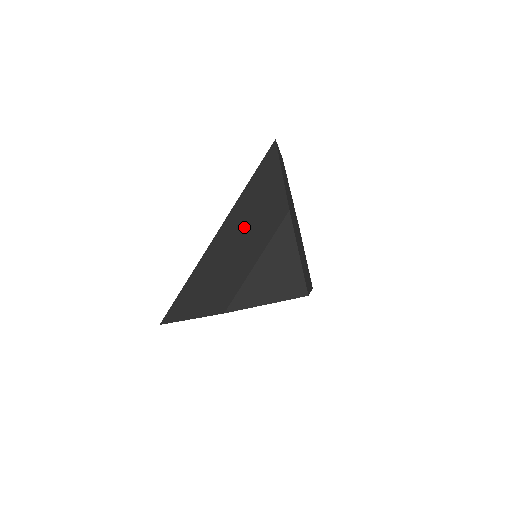
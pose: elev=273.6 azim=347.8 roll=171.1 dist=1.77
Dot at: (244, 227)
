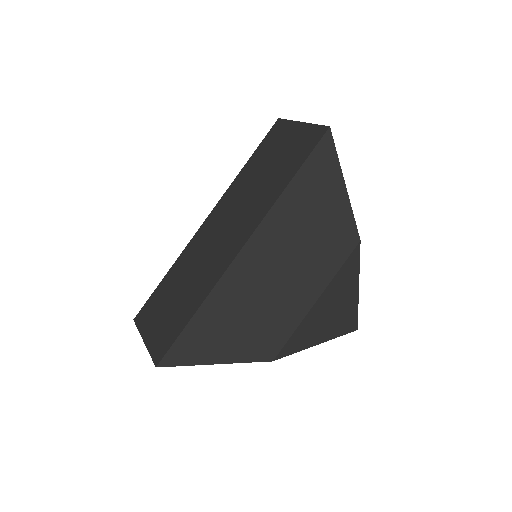
Dot at: (291, 249)
